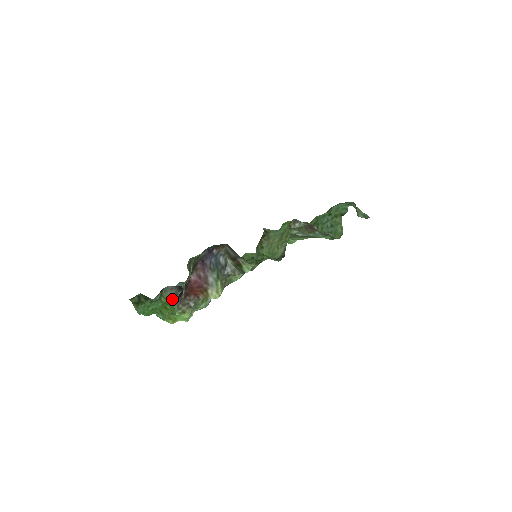
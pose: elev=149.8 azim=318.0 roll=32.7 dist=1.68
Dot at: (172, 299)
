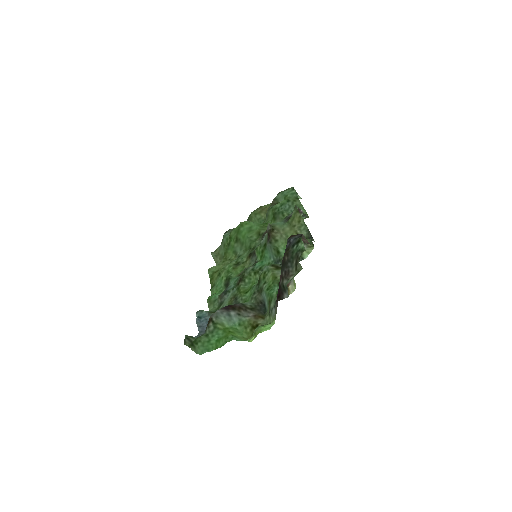
Dot at: (227, 322)
